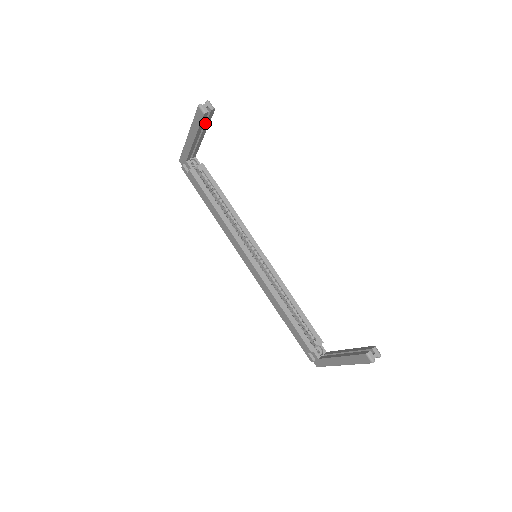
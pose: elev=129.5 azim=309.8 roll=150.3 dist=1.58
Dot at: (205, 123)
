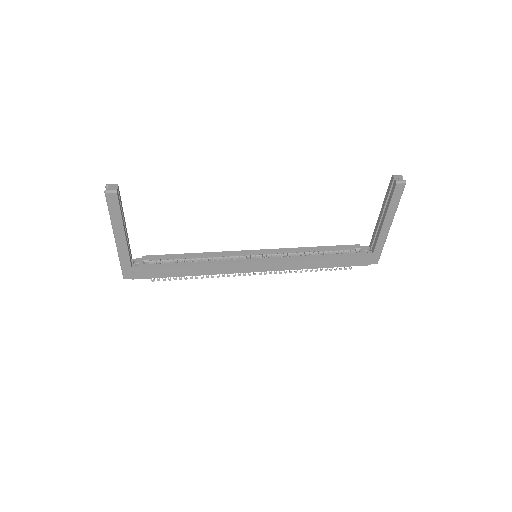
Dot at: (120, 207)
